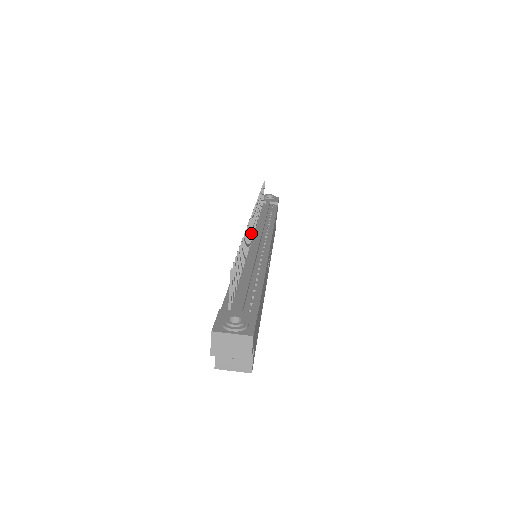
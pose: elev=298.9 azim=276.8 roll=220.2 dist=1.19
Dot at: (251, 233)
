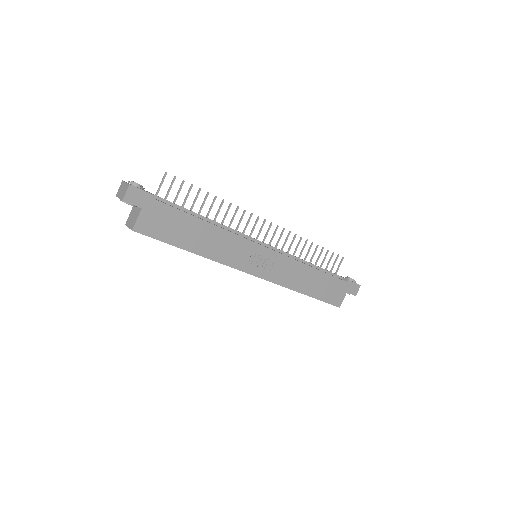
Dot at: (258, 234)
